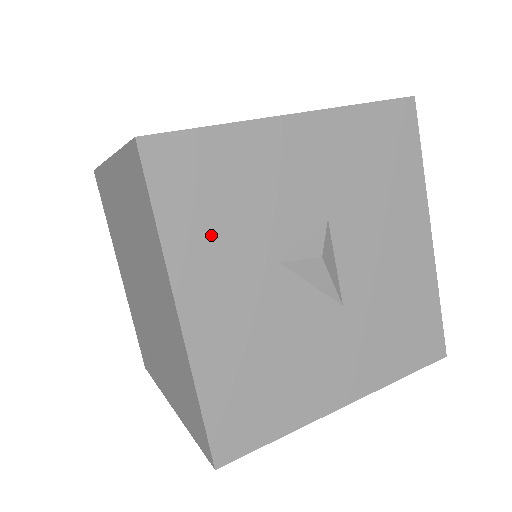
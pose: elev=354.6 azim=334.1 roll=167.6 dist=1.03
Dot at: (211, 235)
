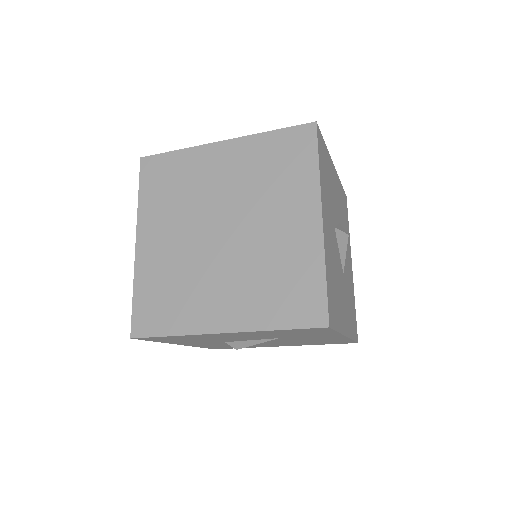
Dot at: (326, 190)
